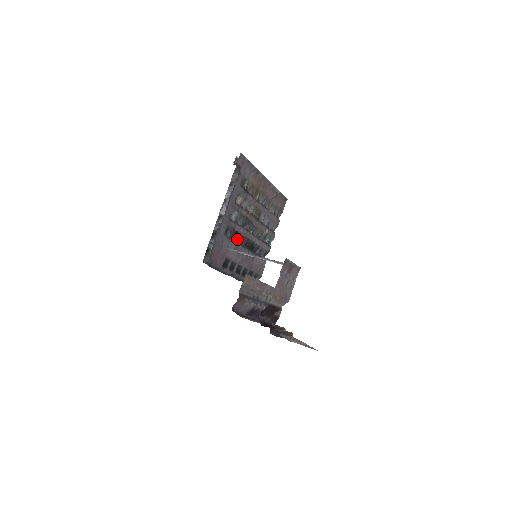
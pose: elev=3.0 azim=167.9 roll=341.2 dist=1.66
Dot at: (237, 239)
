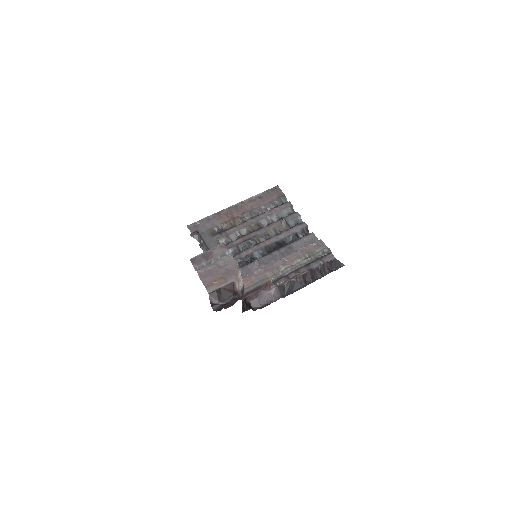
Dot at: (254, 258)
